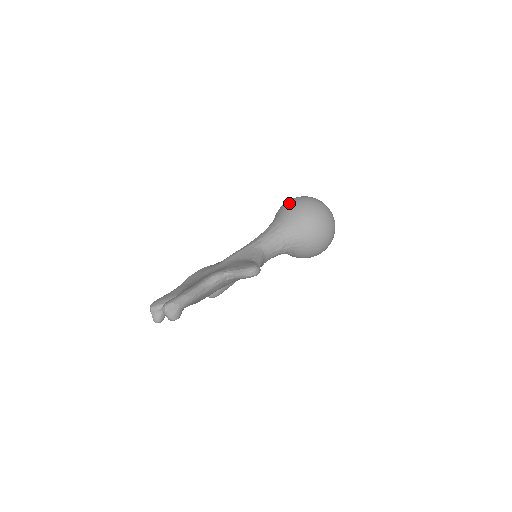
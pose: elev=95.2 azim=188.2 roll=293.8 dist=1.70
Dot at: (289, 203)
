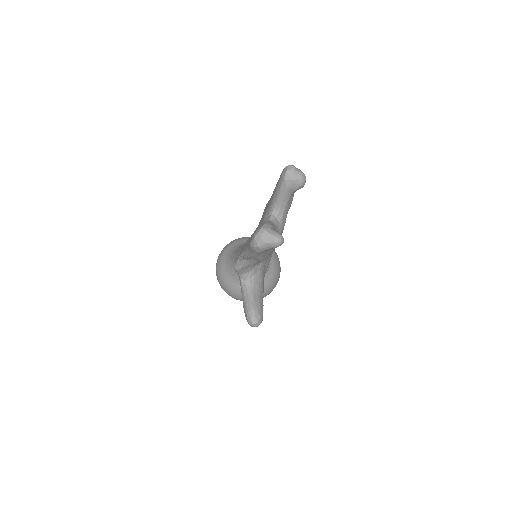
Dot at: (224, 247)
